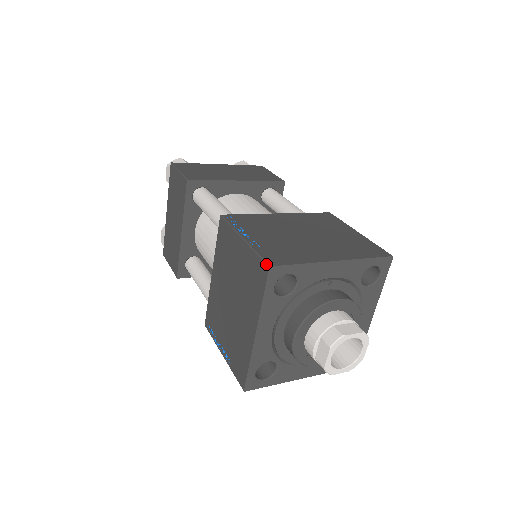
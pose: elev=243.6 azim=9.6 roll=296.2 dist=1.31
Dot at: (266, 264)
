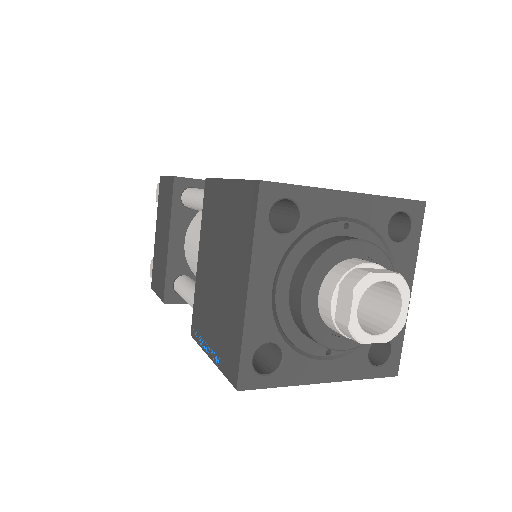
Dot at: (256, 181)
